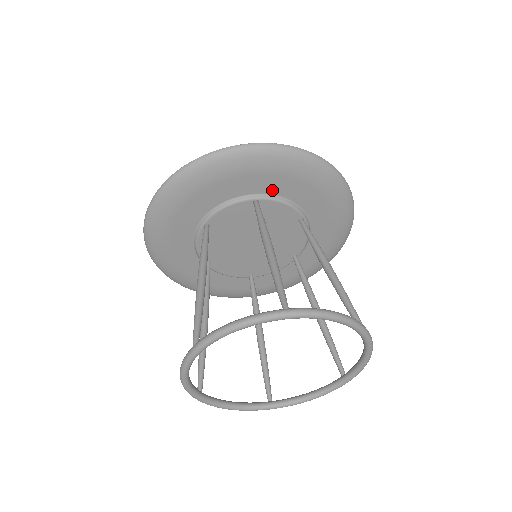
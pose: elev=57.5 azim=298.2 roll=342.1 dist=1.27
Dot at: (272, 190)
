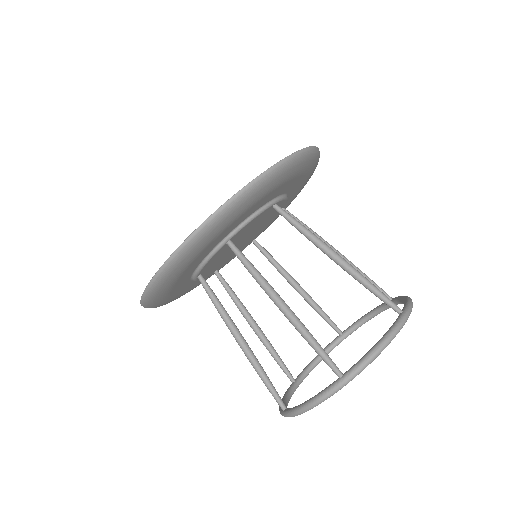
Dot at: (235, 226)
